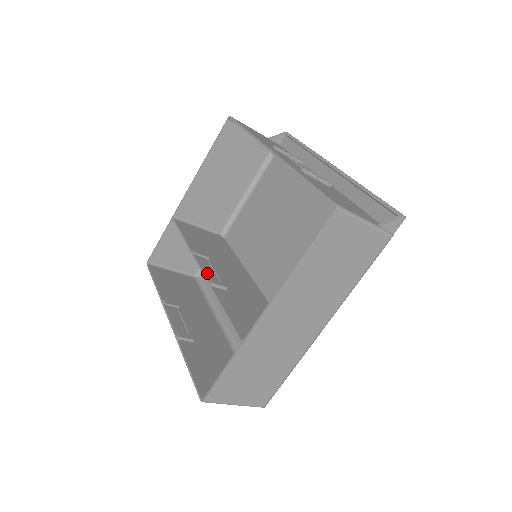
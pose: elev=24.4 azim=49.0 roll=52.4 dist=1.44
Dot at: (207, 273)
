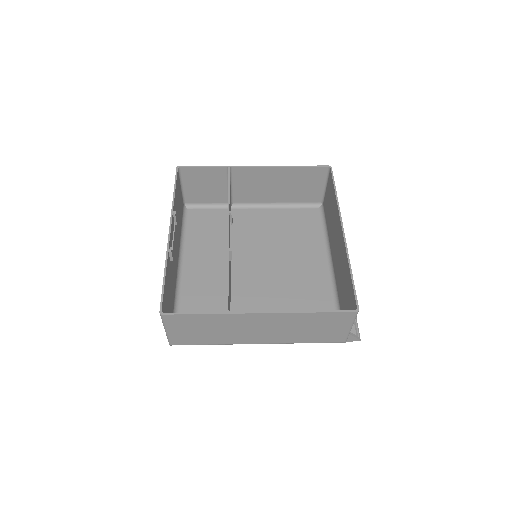
Dot at: occluded
